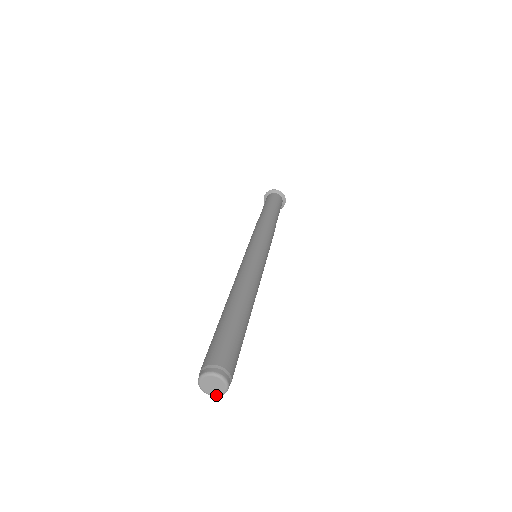
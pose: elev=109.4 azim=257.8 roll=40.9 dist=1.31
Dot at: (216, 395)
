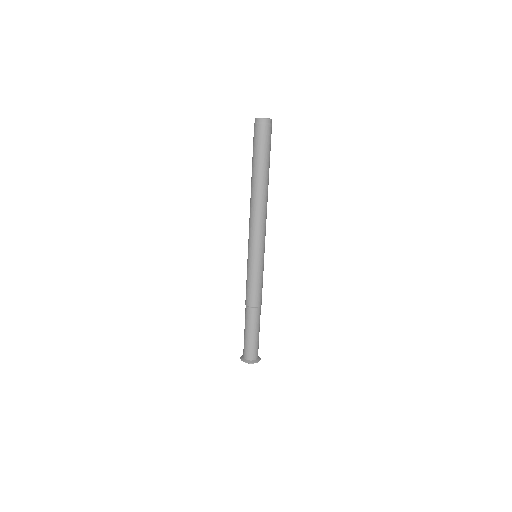
Dot at: (259, 118)
